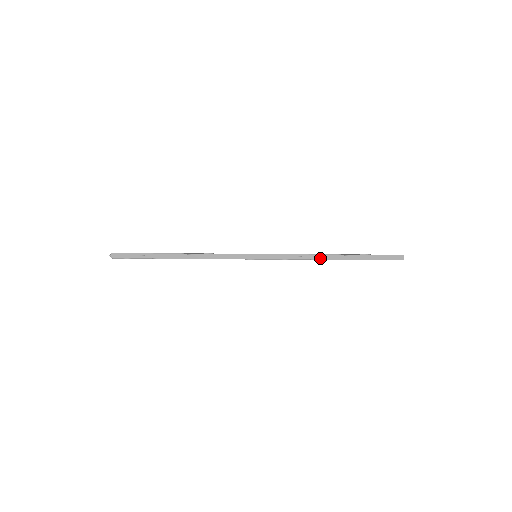
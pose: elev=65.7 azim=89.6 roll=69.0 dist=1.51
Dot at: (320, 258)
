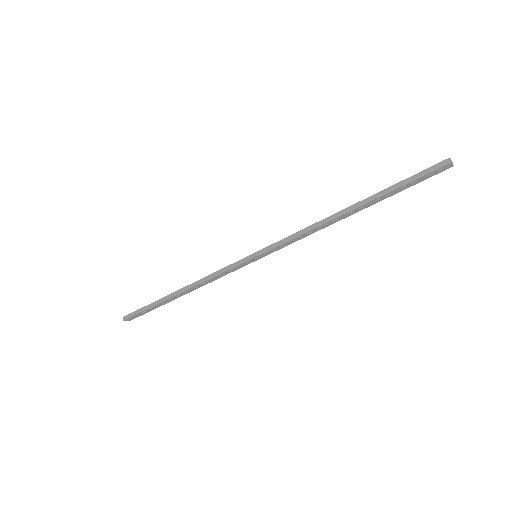
Dot at: (332, 223)
